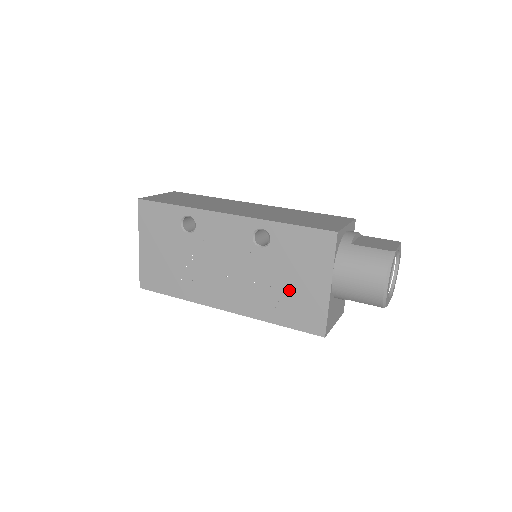
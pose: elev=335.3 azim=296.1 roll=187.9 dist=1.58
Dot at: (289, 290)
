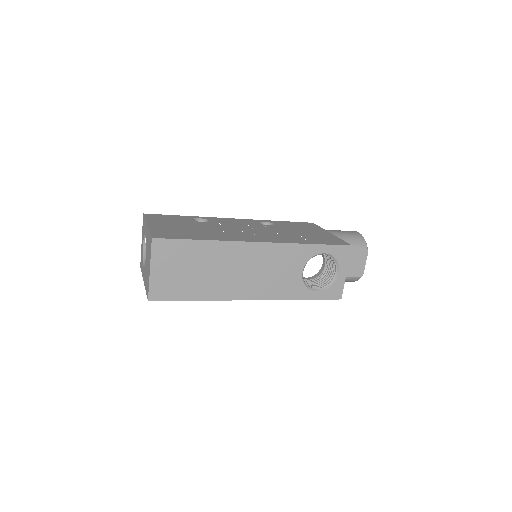
Dot at: (305, 234)
